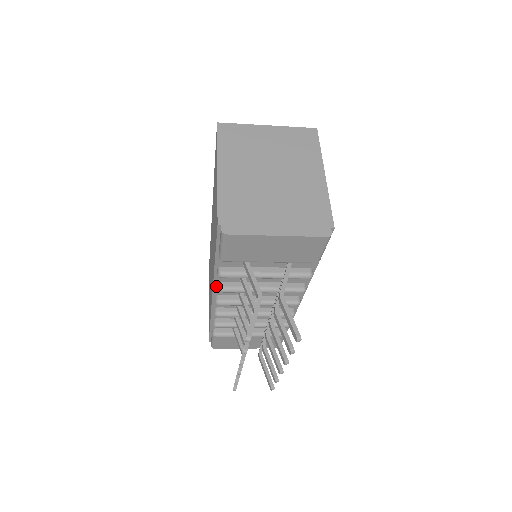
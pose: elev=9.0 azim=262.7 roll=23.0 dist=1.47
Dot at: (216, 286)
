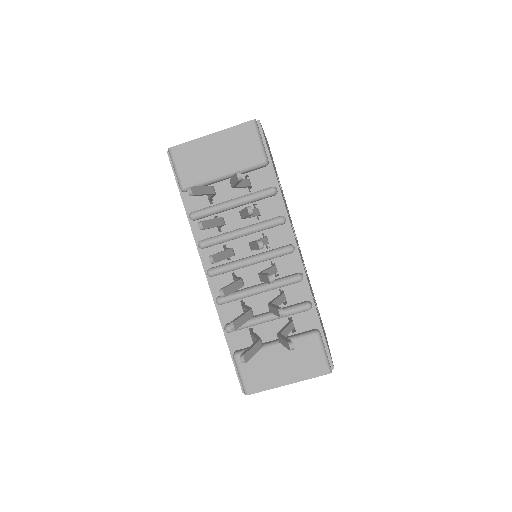
Dot at: (198, 244)
